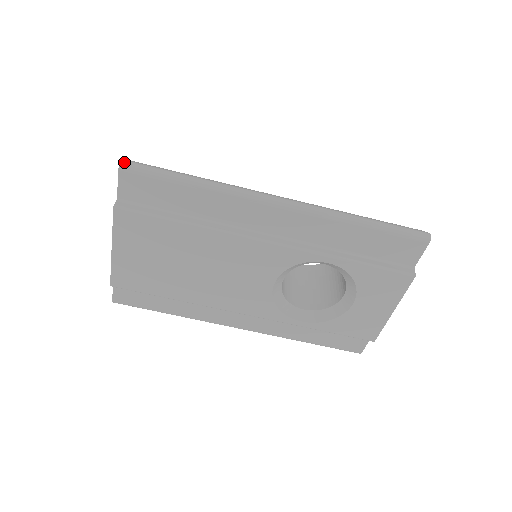
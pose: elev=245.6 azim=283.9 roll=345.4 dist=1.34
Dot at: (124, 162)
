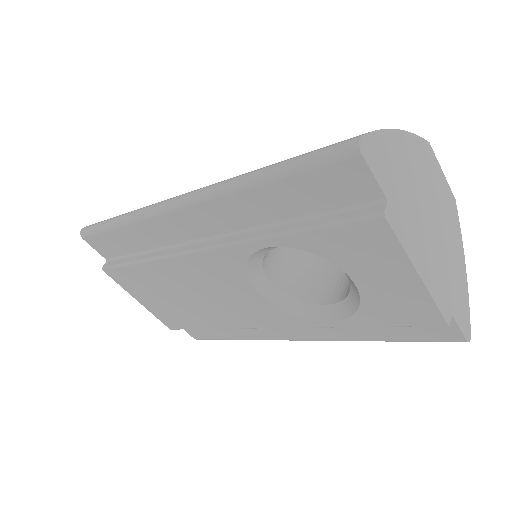
Dot at: (82, 230)
